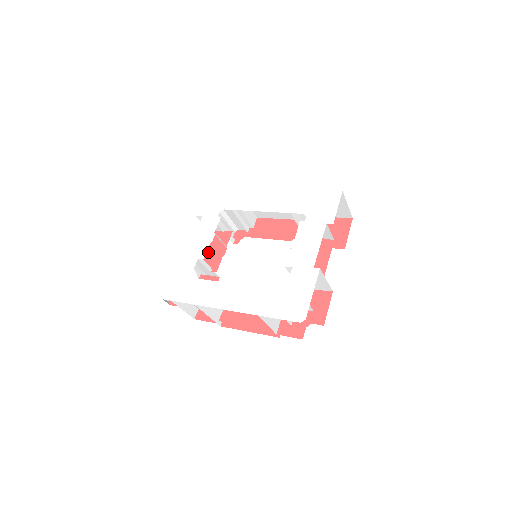
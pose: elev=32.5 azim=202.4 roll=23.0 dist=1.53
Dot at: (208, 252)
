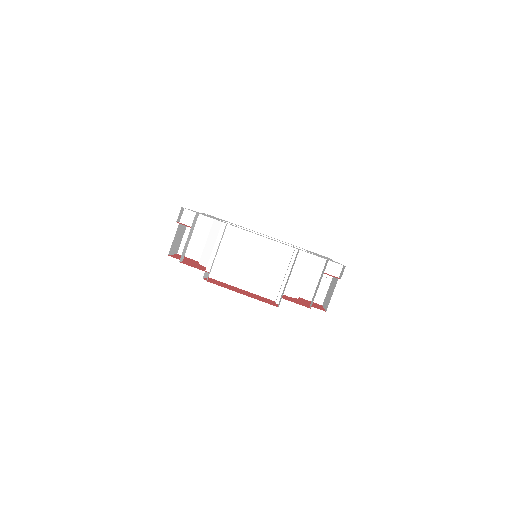
Dot at: occluded
